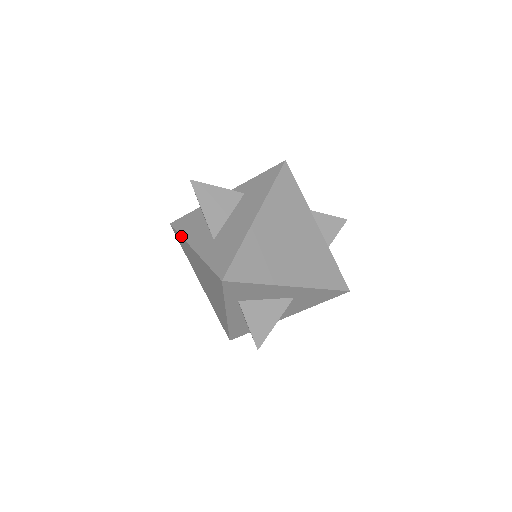
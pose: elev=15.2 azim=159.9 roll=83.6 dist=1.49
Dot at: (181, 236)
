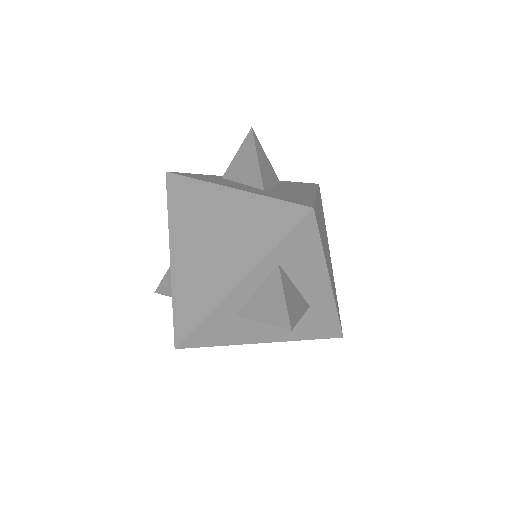
Dot at: (199, 179)
